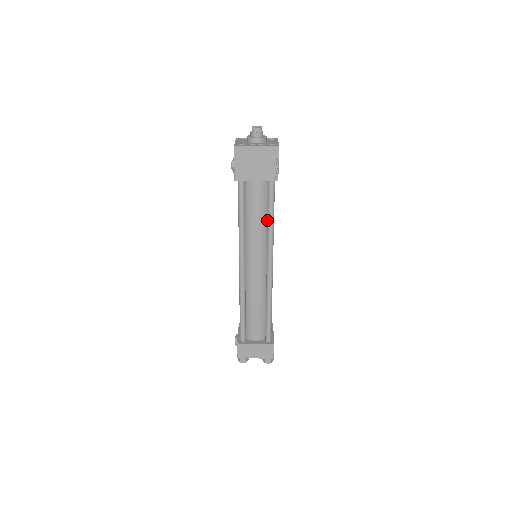
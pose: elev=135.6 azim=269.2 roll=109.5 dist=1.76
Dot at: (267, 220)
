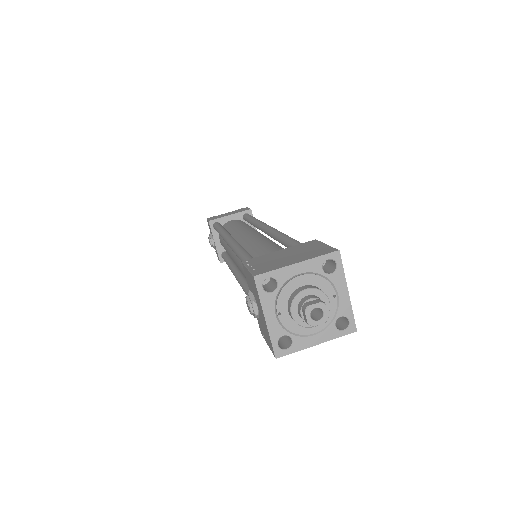
Dot at: occluded
